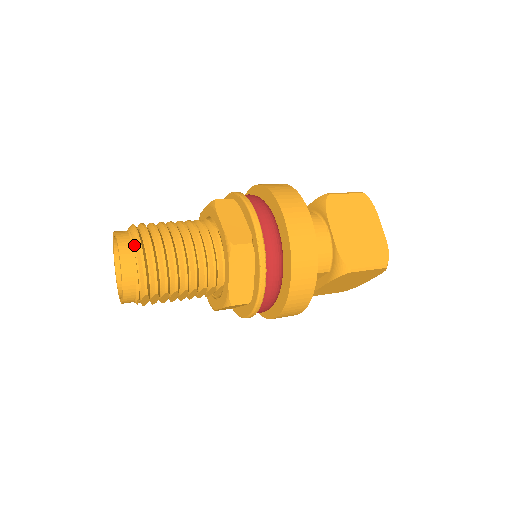
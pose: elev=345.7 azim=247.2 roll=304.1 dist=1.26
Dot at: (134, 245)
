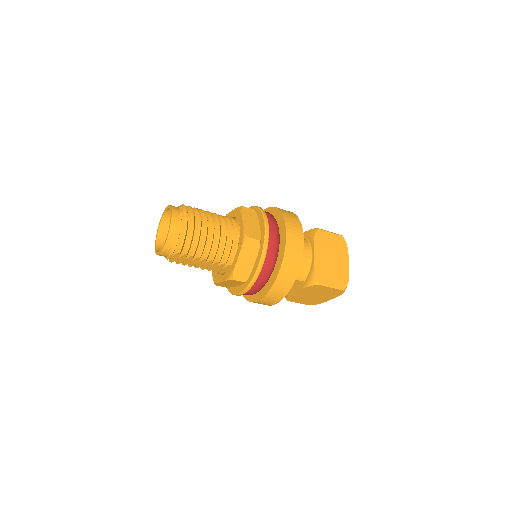
Dot at: (182, 217)
